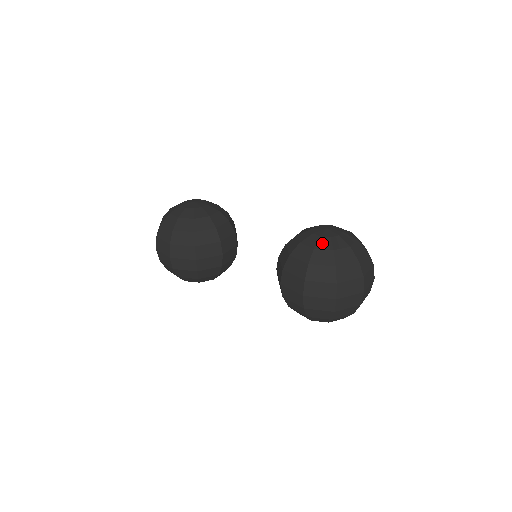
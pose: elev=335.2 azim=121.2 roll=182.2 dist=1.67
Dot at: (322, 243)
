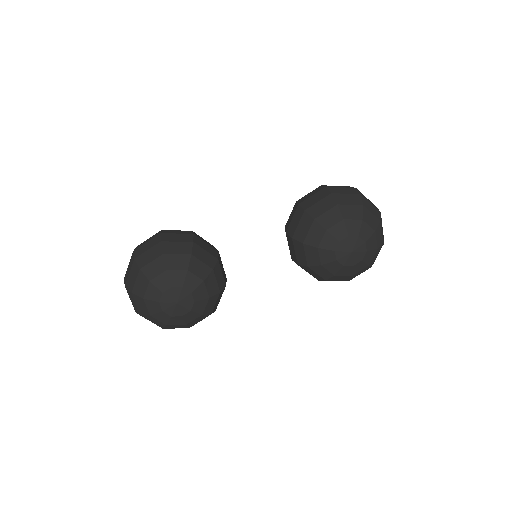
Dot at: (357, 269)
